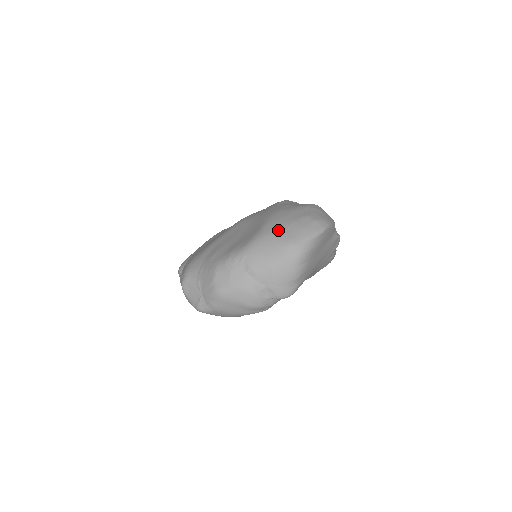
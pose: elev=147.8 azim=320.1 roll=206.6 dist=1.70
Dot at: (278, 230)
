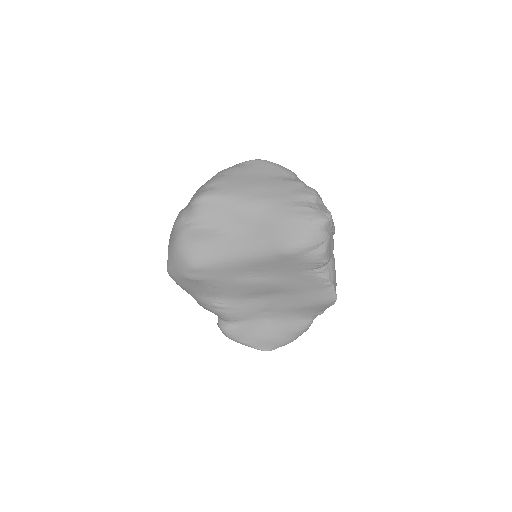
Dot at: occluded
